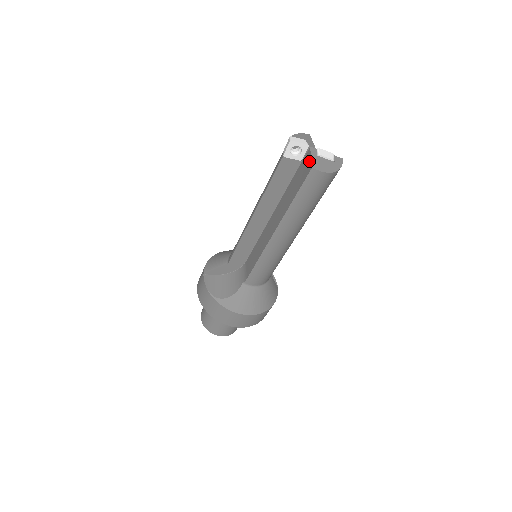
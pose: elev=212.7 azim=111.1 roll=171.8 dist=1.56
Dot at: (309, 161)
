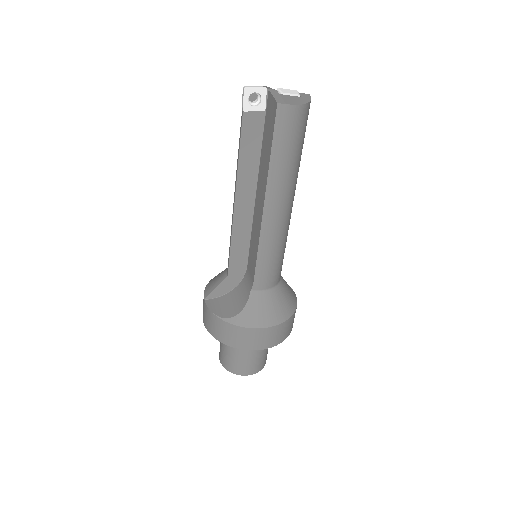
Dot at: (272, 101)
